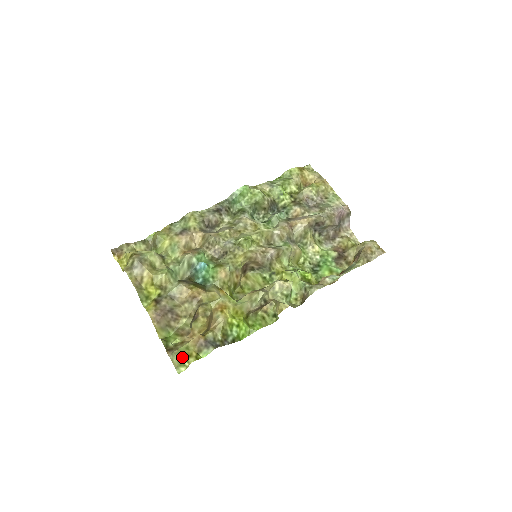
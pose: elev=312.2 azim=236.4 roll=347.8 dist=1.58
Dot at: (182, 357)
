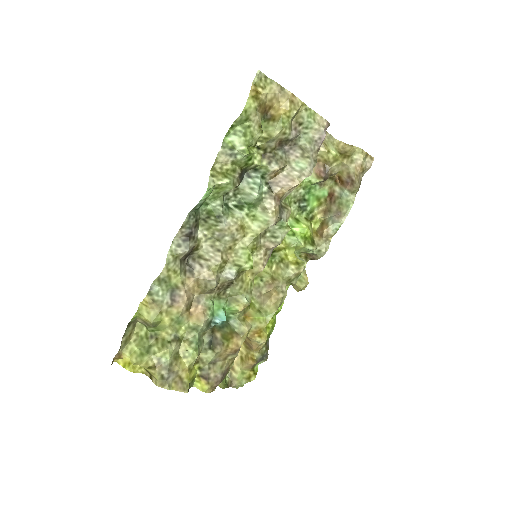
Dot at: (245, 383)
